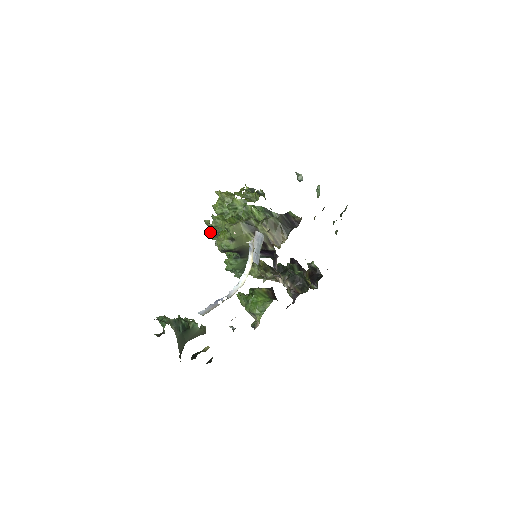
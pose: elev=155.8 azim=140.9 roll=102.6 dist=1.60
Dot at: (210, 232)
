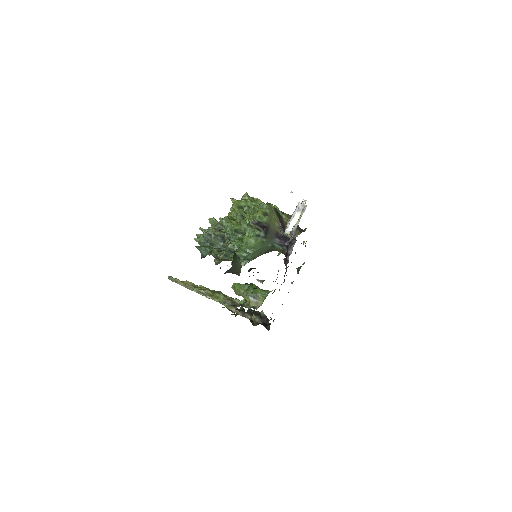
Dot at: (200, 240)
